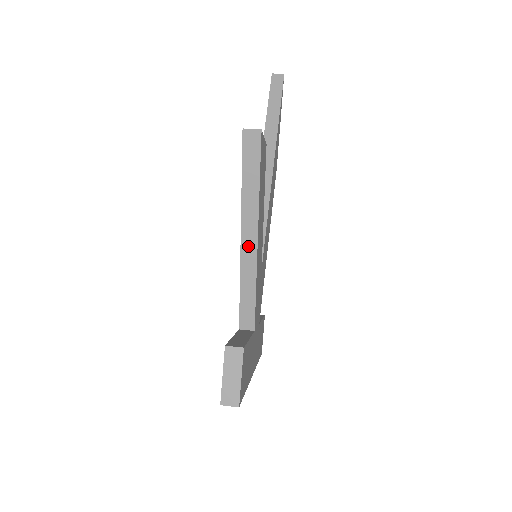
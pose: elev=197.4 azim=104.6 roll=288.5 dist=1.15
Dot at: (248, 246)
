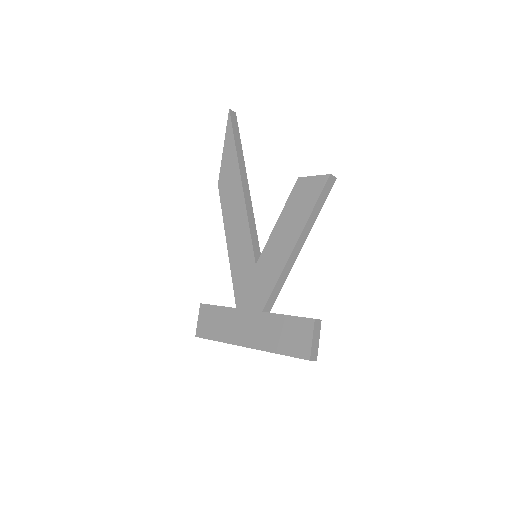
Dot at: (296, 250)
